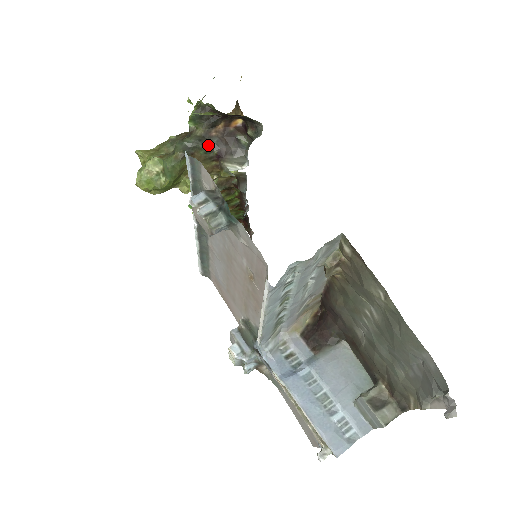
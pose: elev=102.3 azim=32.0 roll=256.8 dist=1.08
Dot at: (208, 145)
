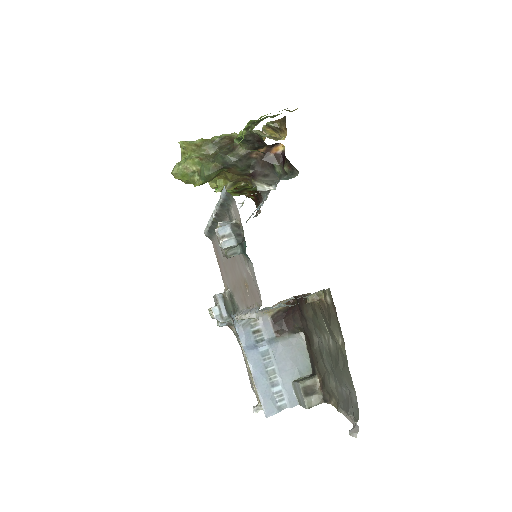
Dot at: (246, 165)
